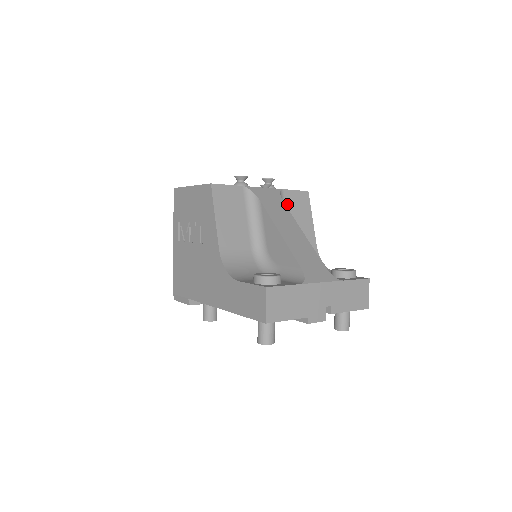
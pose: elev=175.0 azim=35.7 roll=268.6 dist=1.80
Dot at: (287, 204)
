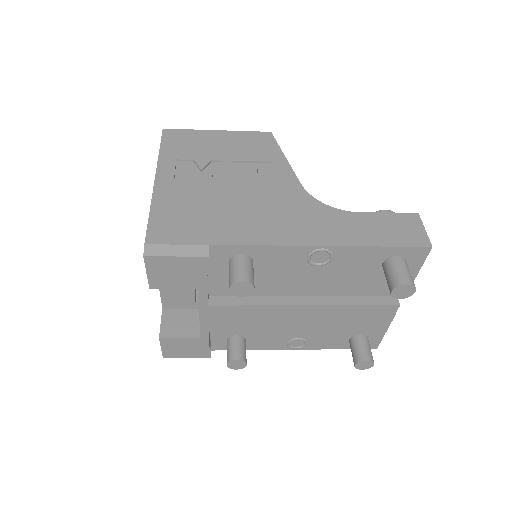
Dot at: occluded
